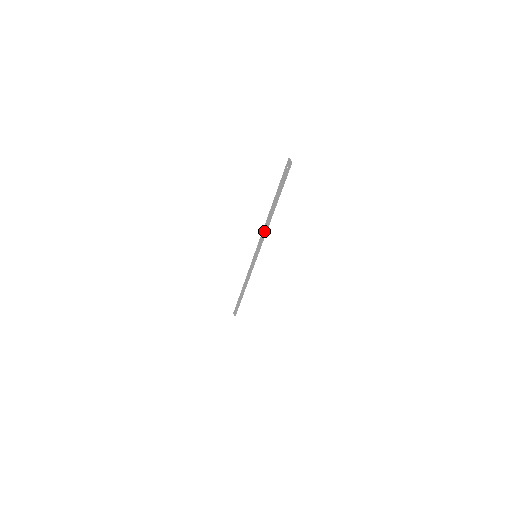
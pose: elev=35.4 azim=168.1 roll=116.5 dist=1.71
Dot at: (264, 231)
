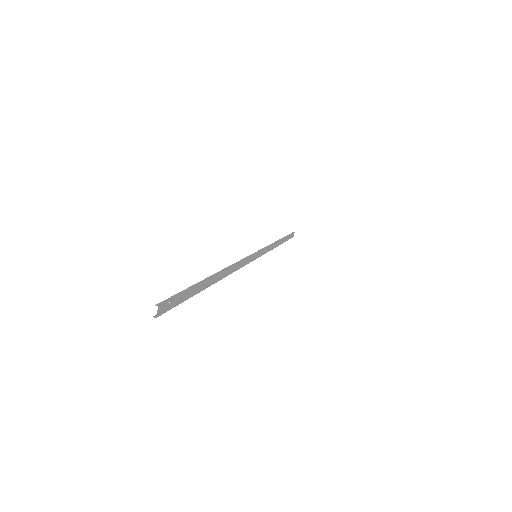
Dot at: (237, 264)
